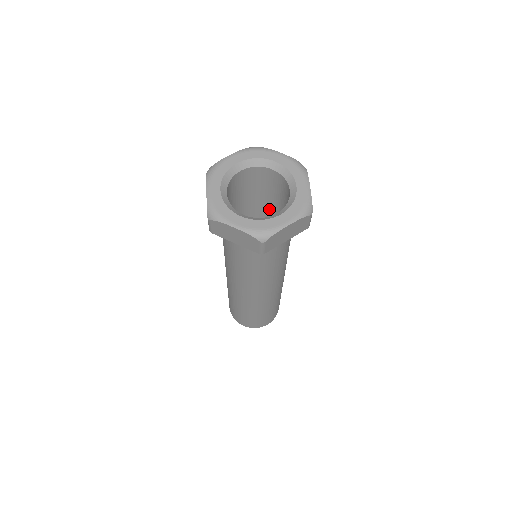
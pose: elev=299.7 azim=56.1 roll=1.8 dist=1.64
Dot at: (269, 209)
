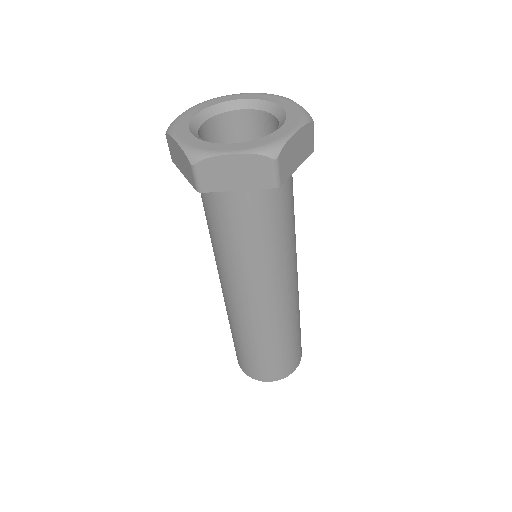
Dot at: occluded
